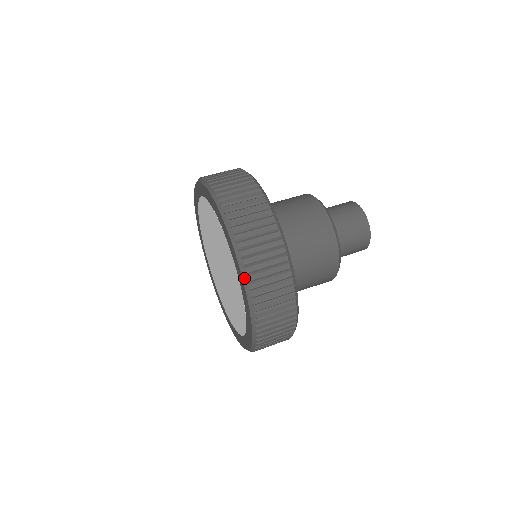
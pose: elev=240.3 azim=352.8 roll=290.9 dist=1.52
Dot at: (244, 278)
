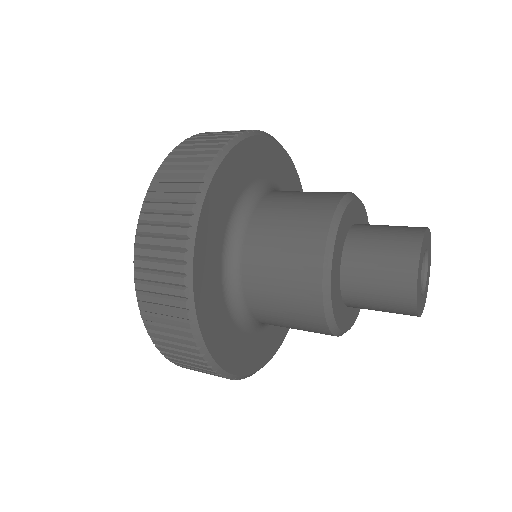
Dot at: (134, 271)
